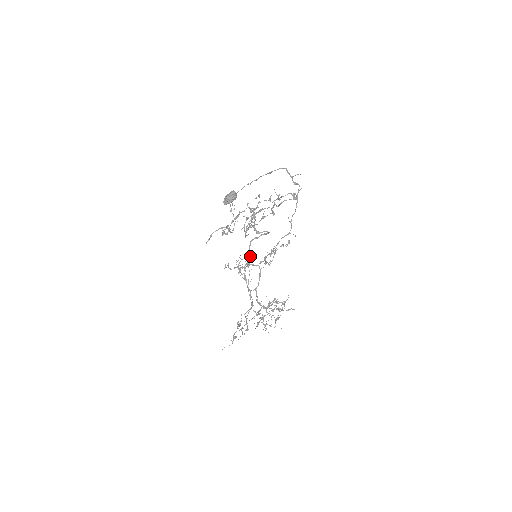
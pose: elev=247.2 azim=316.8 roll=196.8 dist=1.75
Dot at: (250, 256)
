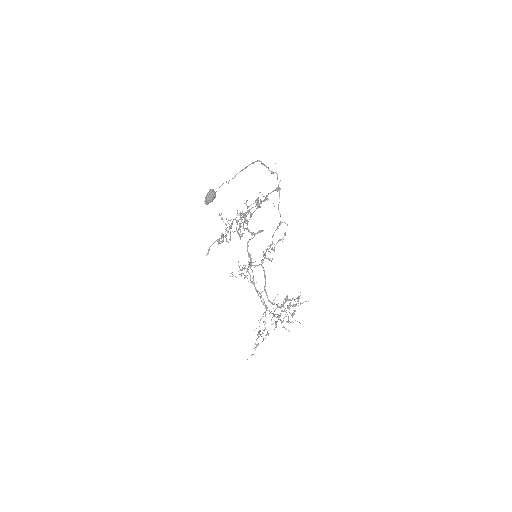
Dot at: (250, 258)
